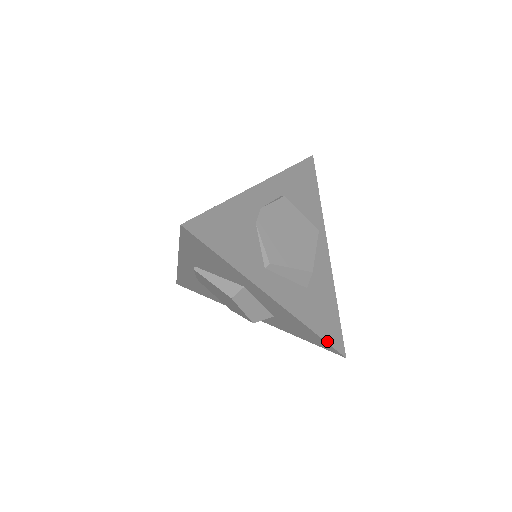
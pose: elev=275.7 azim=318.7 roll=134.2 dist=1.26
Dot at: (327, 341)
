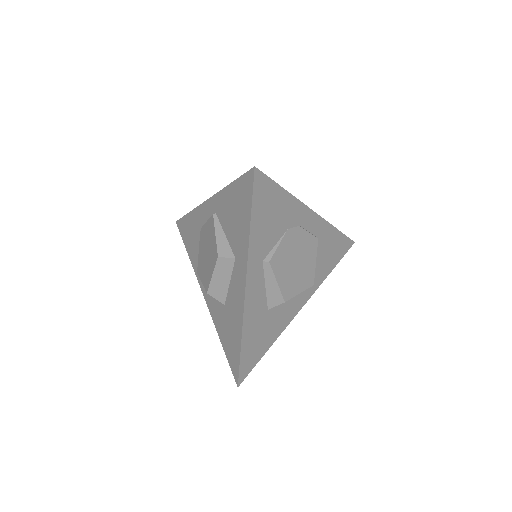
Dot at: (241, 359)
